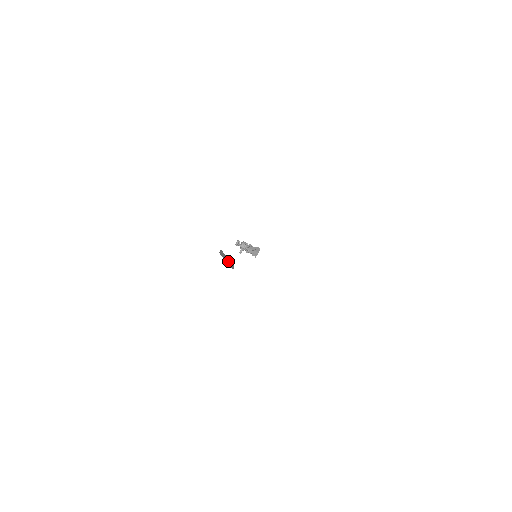
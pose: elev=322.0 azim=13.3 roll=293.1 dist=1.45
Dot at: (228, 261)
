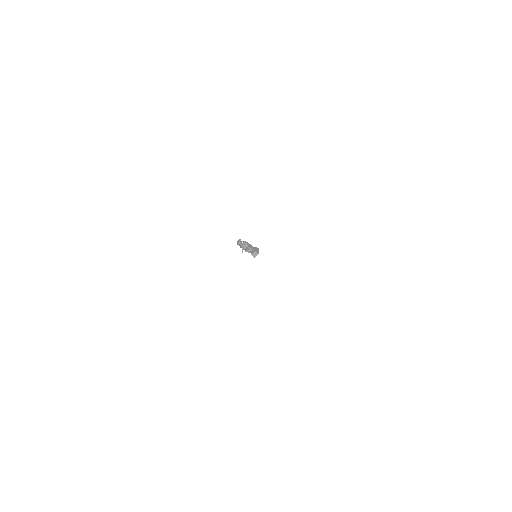
Dot at: occluded
